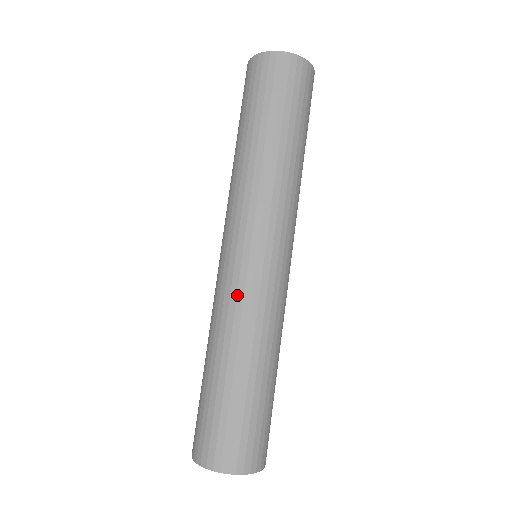
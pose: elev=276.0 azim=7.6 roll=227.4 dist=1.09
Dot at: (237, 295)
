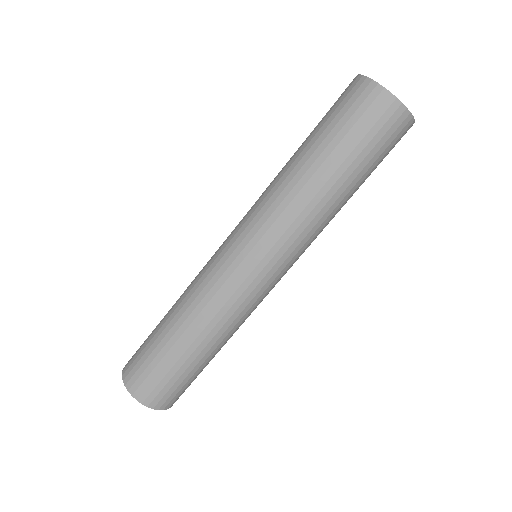
Dot at: (246, 307)
